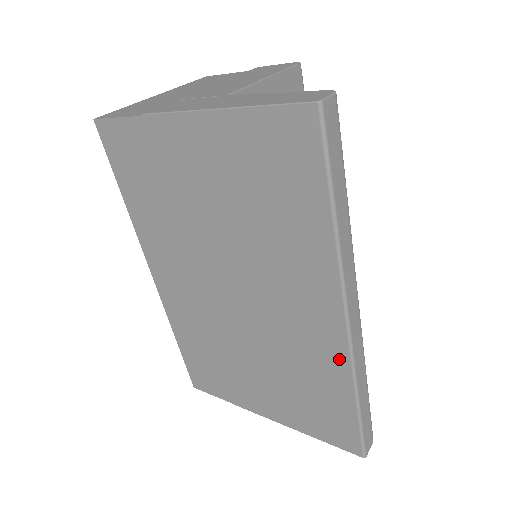
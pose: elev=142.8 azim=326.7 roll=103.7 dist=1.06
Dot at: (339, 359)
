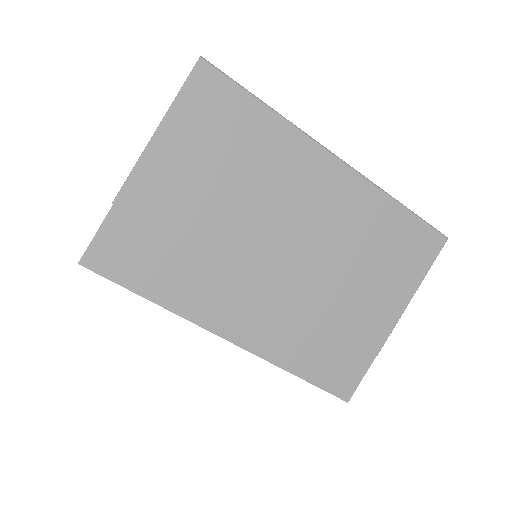
Dot at: (363, 189)
